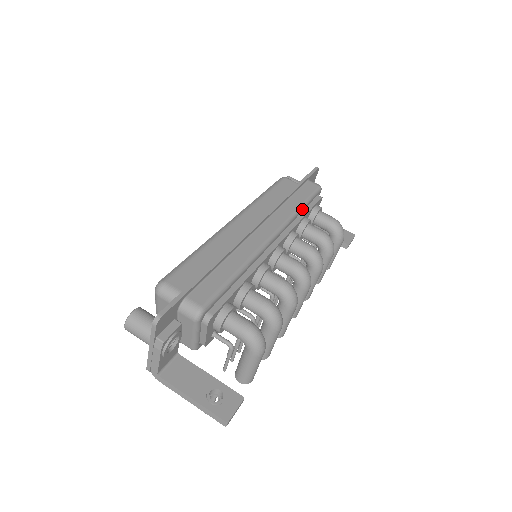
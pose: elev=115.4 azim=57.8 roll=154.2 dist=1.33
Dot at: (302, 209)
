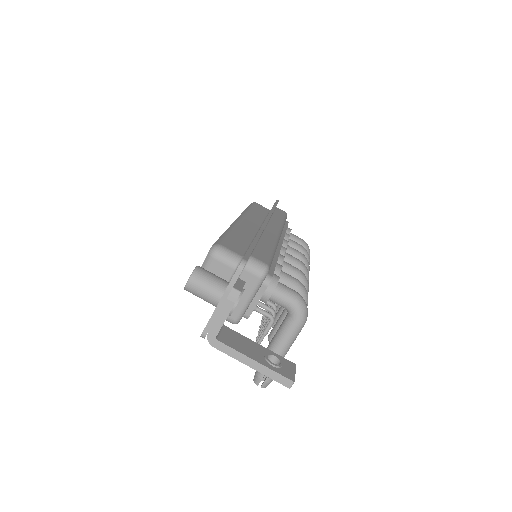
Dot at: (284, 224)
